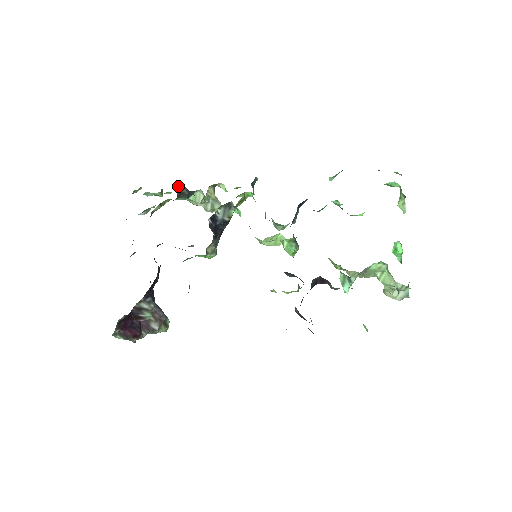
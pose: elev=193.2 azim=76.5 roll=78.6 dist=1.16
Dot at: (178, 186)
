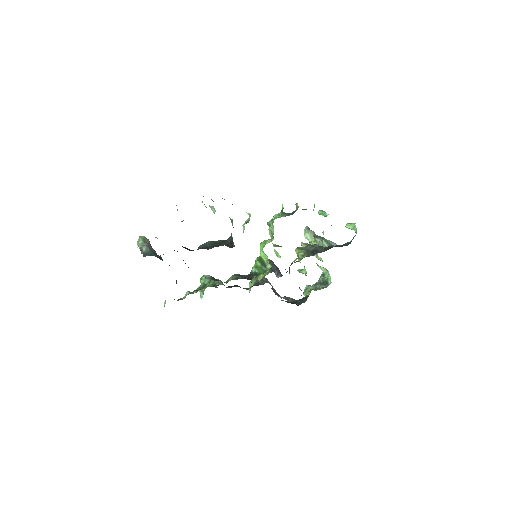
Dot at: occluded
